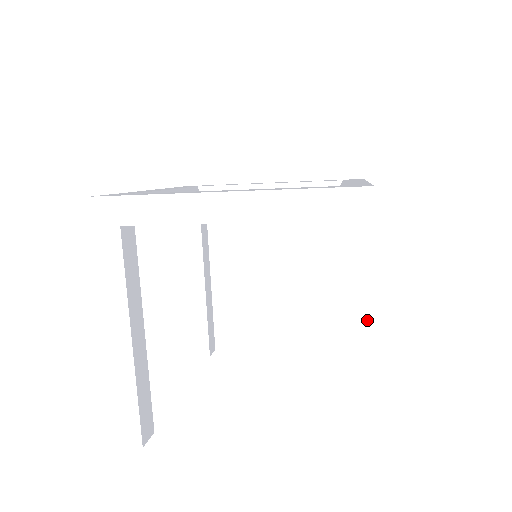
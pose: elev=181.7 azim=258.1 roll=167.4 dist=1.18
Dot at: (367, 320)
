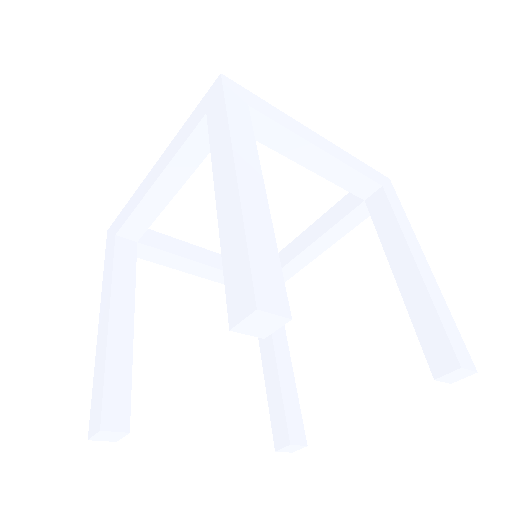
Dot at: (419, 248)
